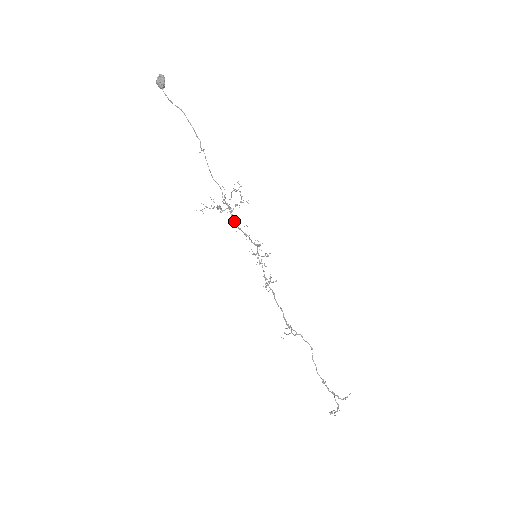
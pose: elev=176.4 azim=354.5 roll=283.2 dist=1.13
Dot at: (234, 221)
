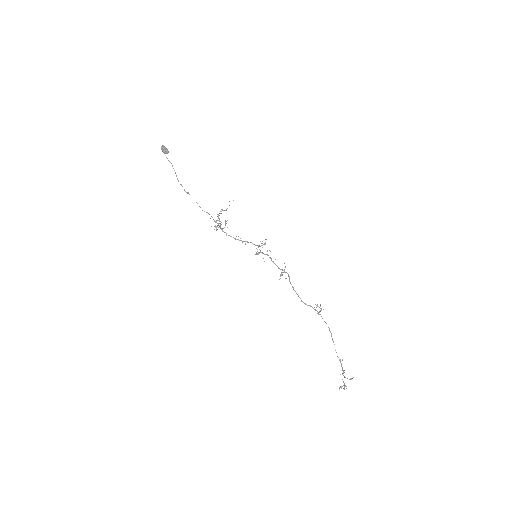
Dot at: occluded
